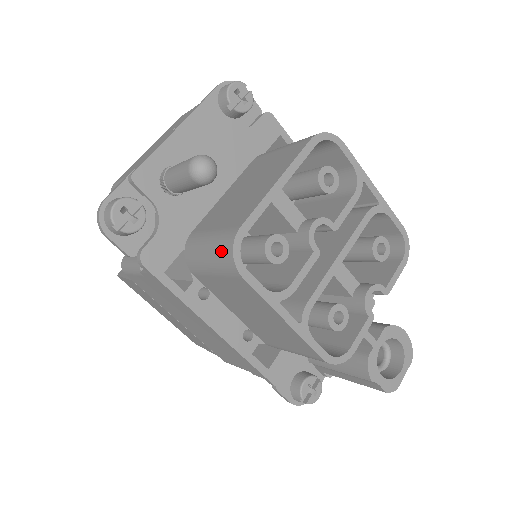
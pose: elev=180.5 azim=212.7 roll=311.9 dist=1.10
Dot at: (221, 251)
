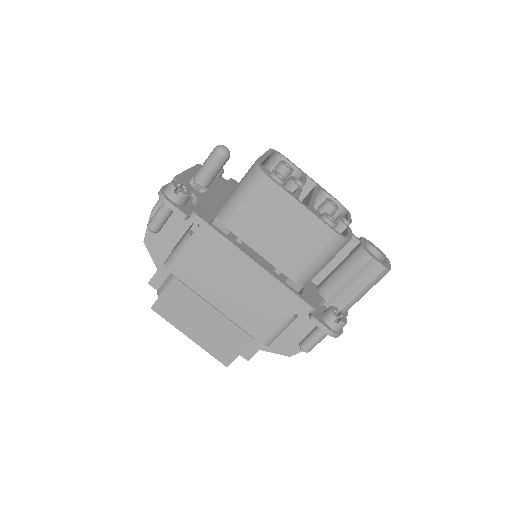
Dot at: (250, 177)
